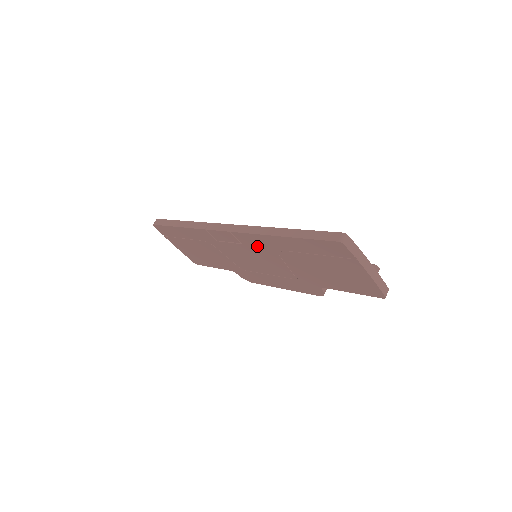
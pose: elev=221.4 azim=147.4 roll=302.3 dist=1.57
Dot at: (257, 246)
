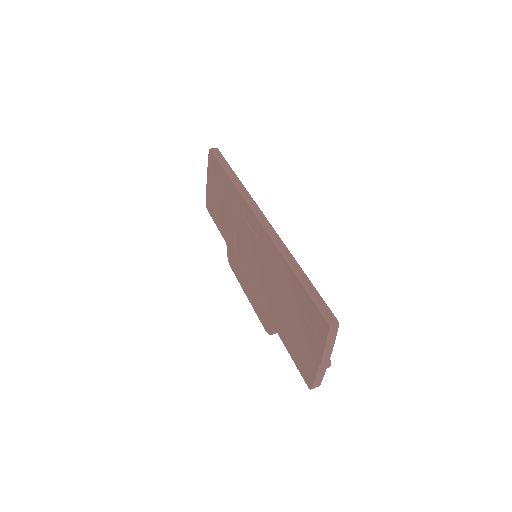
Dot at: (266, 253)
